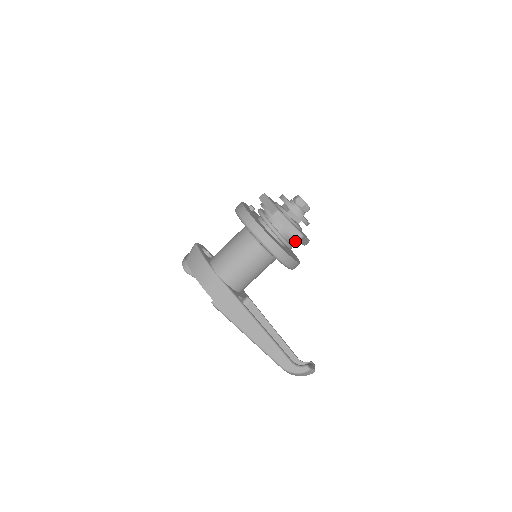
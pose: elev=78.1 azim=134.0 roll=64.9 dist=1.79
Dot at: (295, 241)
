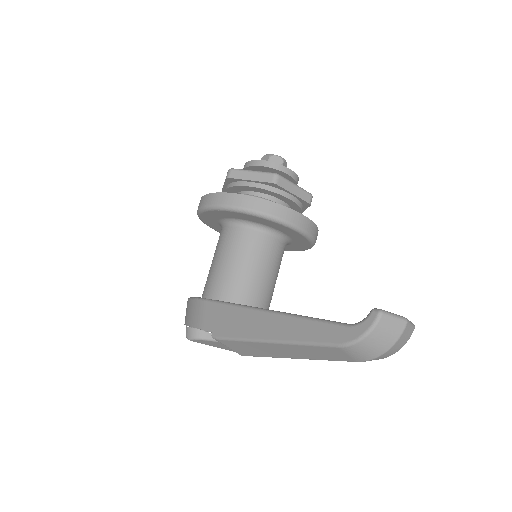
Dot at: (278, 192)
